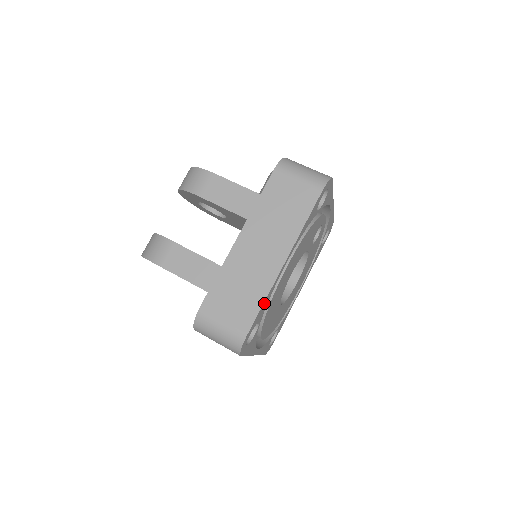
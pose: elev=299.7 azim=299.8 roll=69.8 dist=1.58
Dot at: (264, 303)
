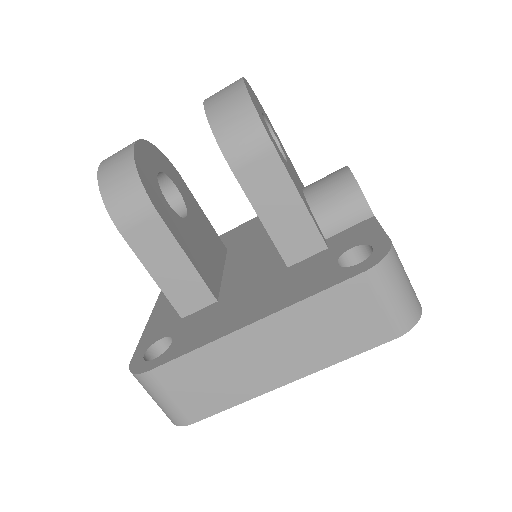
Dot at: (232, 403)
